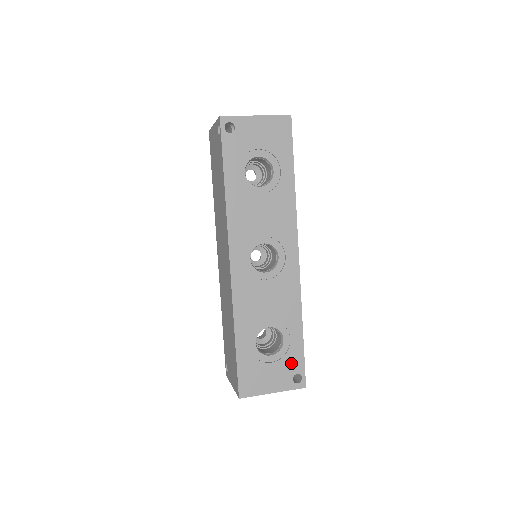
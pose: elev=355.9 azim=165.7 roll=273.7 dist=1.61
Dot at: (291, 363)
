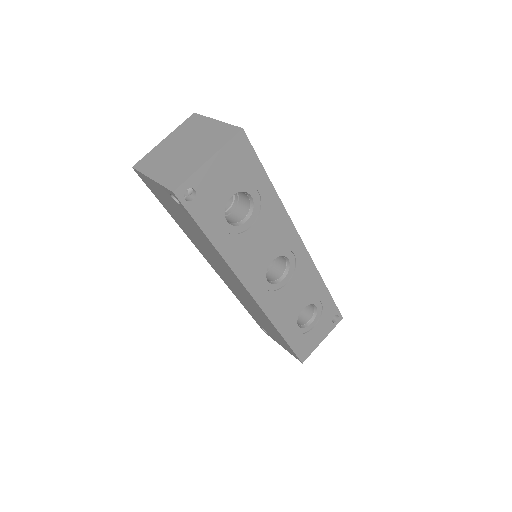
Dot at: (328, 315)
